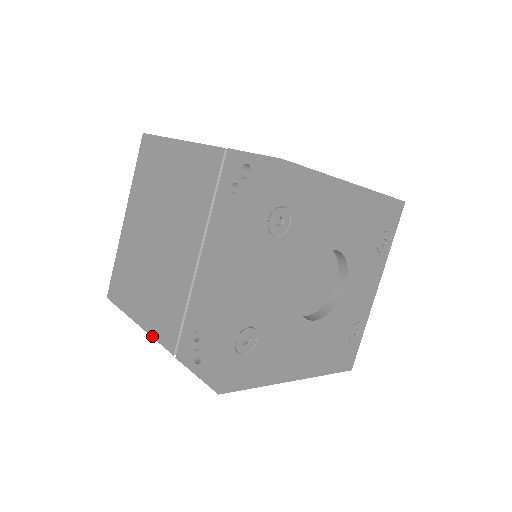
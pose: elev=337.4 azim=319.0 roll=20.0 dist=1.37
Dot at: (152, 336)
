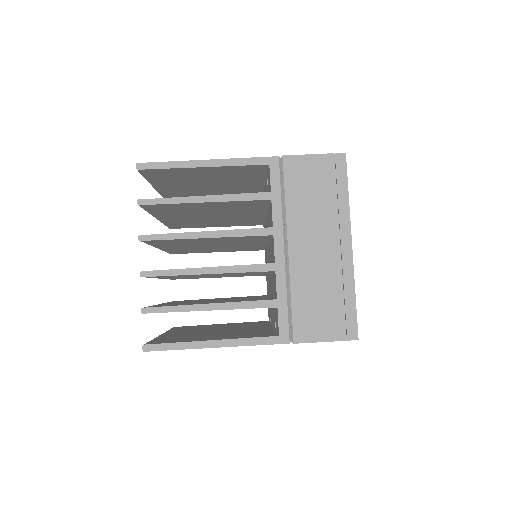
Dot at: occluded
